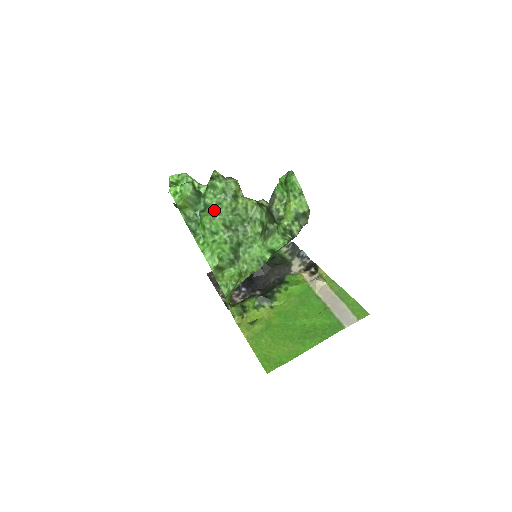
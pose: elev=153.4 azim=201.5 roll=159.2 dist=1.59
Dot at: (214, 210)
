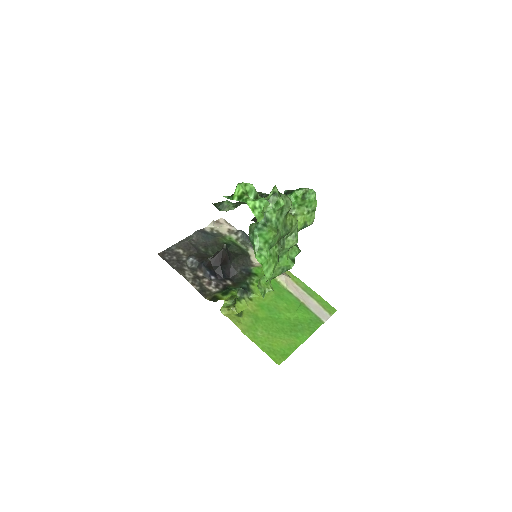
Dot at: (274, 225)
